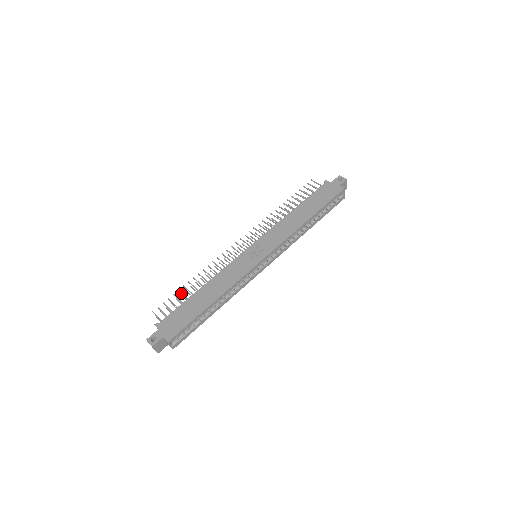
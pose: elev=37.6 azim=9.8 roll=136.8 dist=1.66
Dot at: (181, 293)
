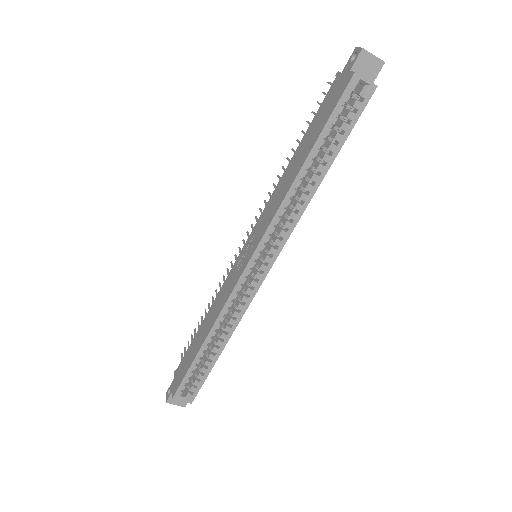
Dot at: occluded
